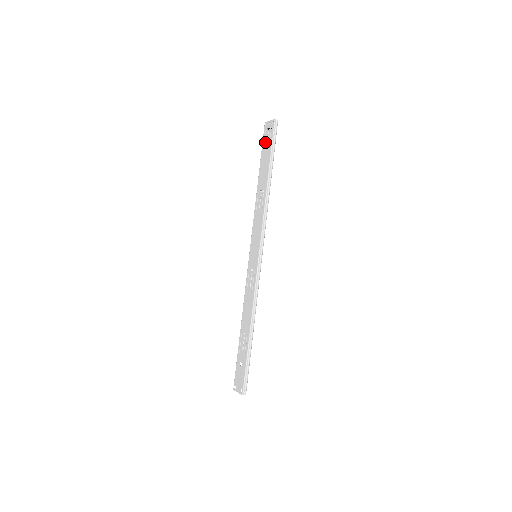
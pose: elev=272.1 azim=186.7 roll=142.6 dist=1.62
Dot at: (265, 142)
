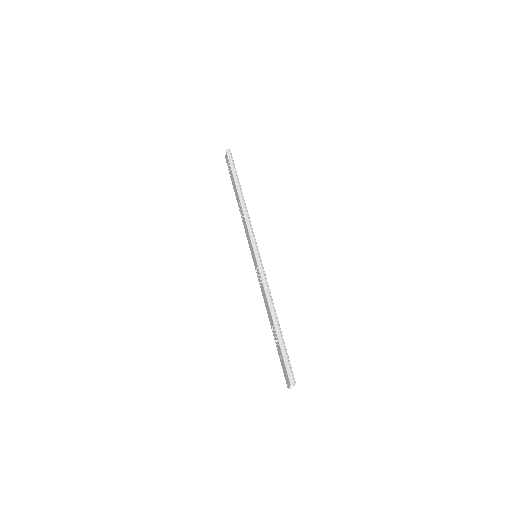
Dot at: (229, 170)
